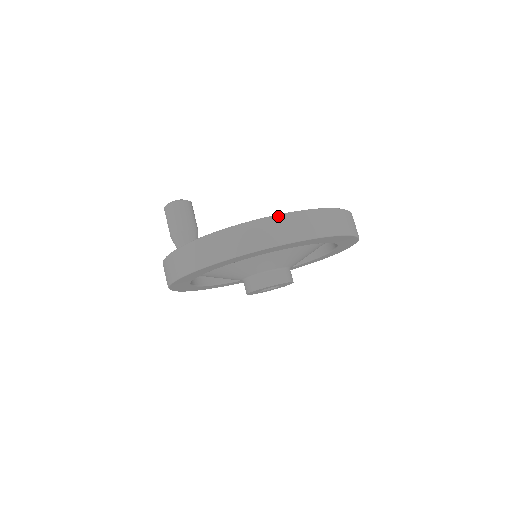
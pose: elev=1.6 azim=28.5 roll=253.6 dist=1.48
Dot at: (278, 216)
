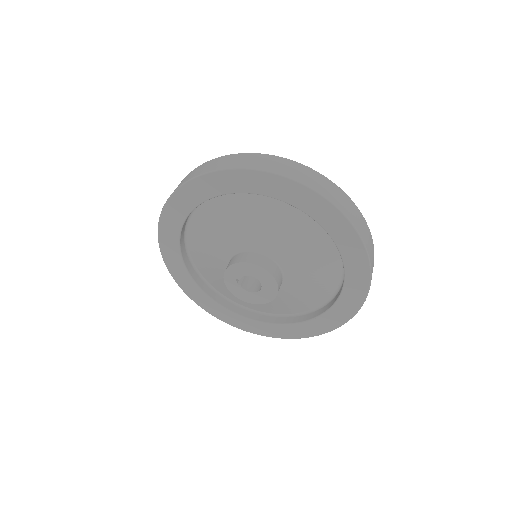
Dot at: (336, 185)
